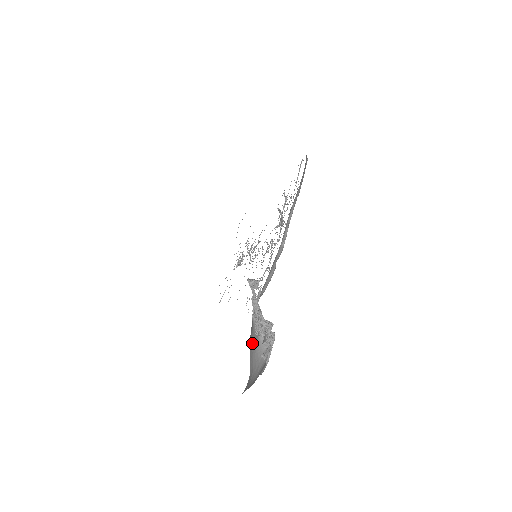
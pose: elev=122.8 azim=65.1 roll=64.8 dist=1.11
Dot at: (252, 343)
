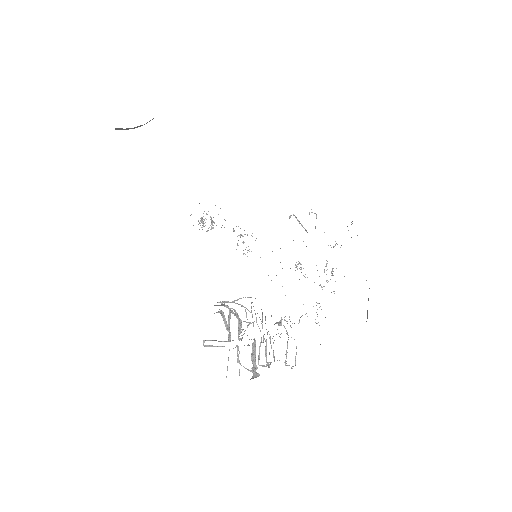
Dot at: occluded
